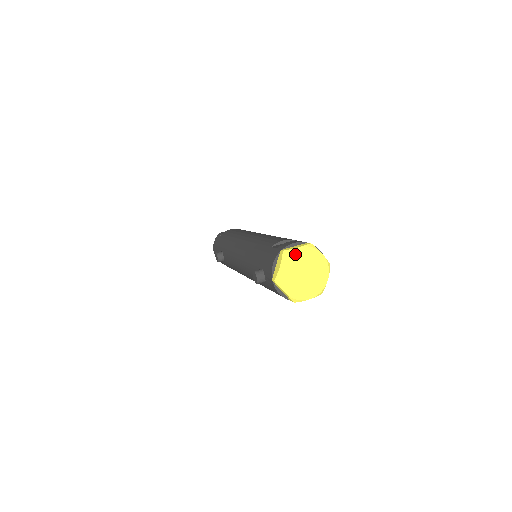
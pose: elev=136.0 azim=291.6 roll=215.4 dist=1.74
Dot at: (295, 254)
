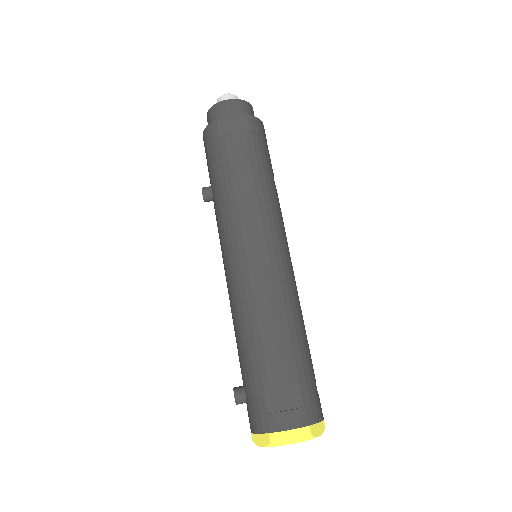
Dot at: (285, 444)
